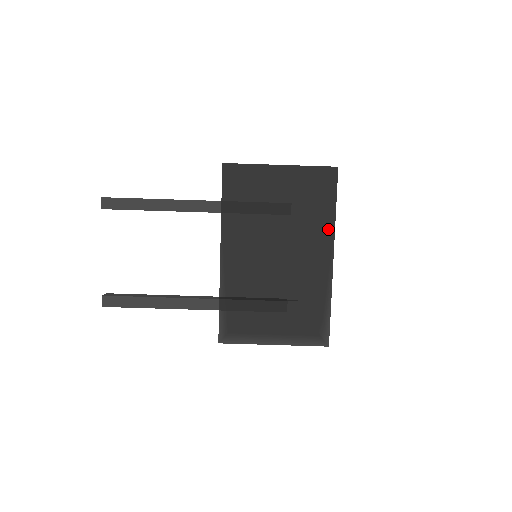
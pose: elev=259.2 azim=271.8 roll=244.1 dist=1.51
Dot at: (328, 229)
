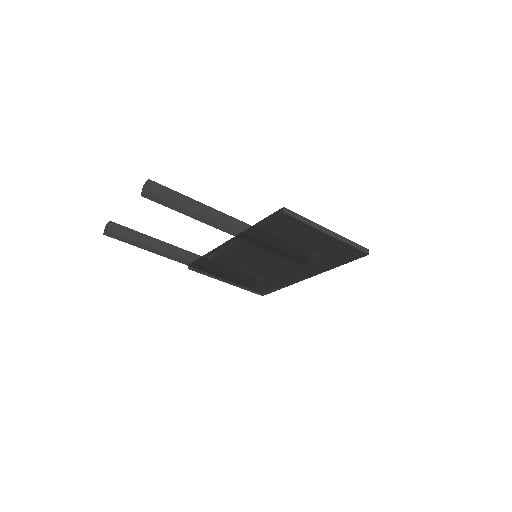
Dot at: (322, 269)
